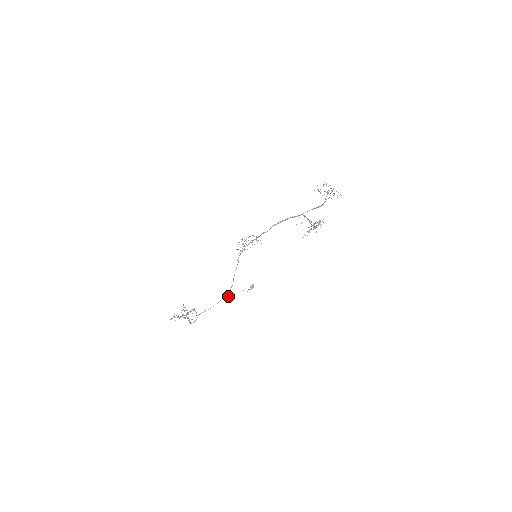
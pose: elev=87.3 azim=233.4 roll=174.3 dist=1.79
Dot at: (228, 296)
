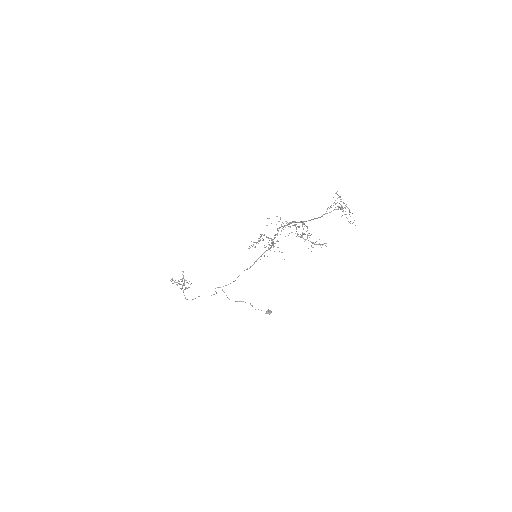
Dot at: (222, 290)
